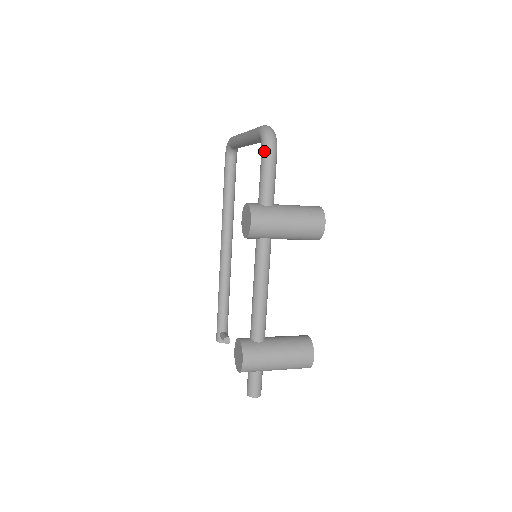
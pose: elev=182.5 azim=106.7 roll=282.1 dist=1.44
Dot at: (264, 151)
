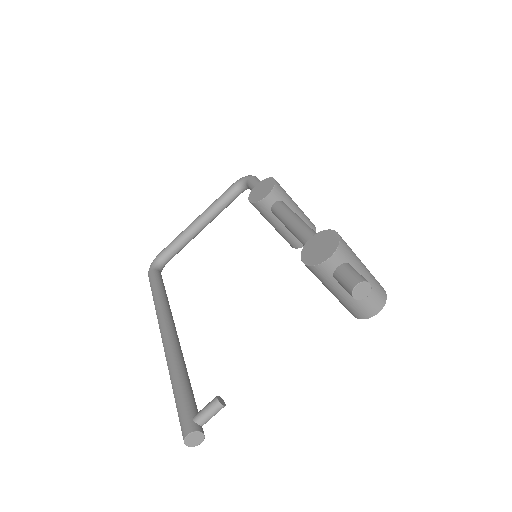
Dot at: (252, 176)
